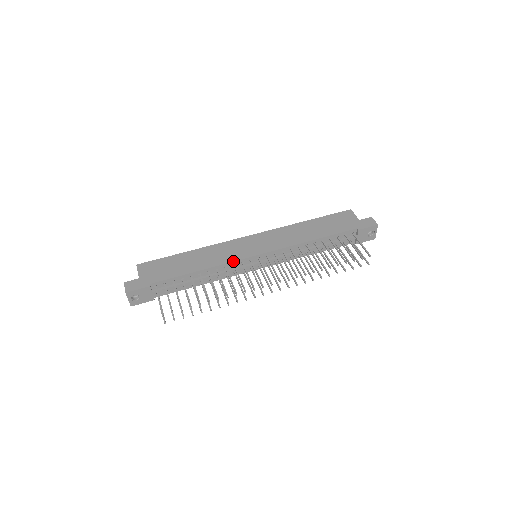
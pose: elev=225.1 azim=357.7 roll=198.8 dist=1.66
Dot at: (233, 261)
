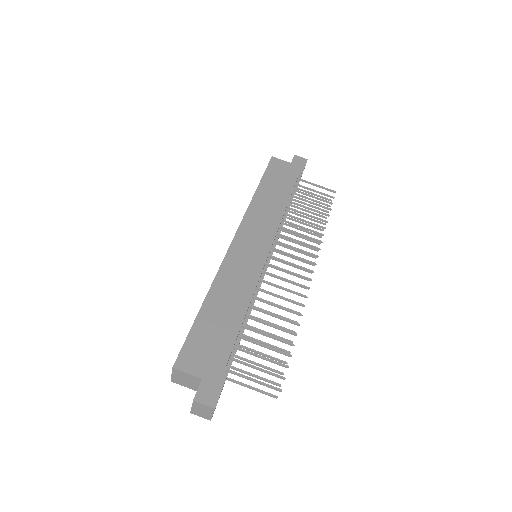
Dot at: occluded
